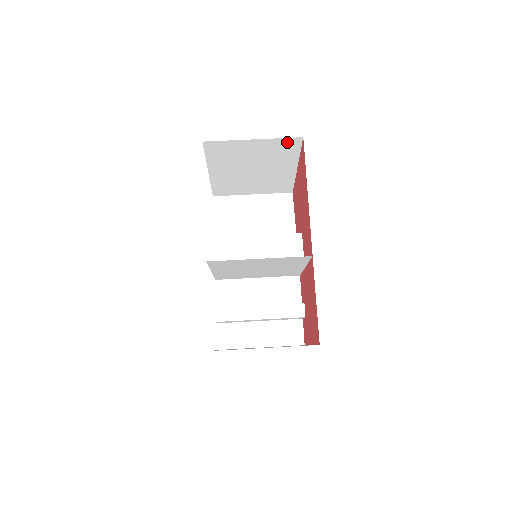
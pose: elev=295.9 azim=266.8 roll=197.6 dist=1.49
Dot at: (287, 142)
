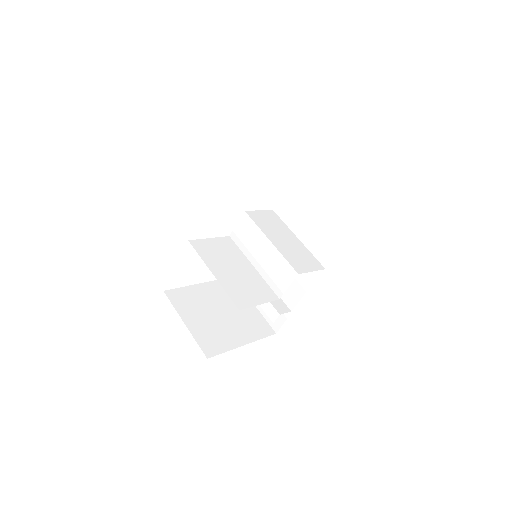
Dot at: occluded
